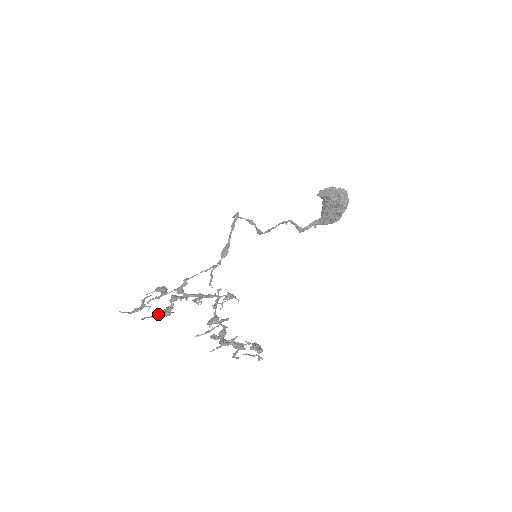
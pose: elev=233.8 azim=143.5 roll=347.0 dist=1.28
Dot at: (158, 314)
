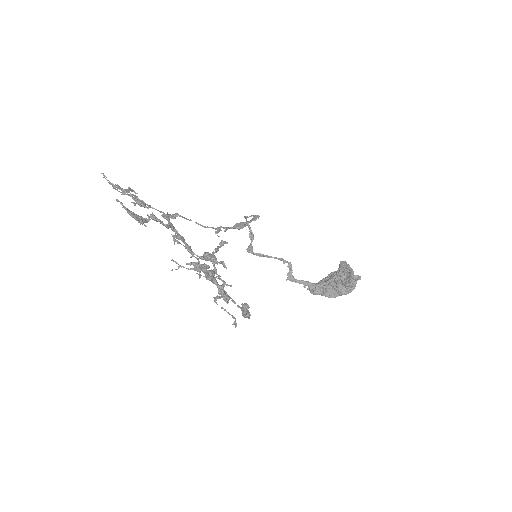
Dot at: (133, 212)
